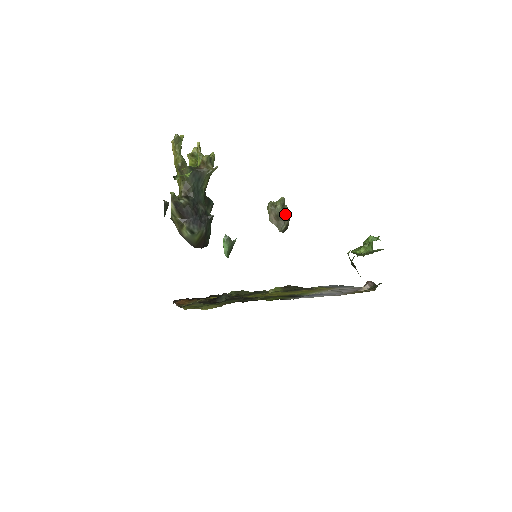
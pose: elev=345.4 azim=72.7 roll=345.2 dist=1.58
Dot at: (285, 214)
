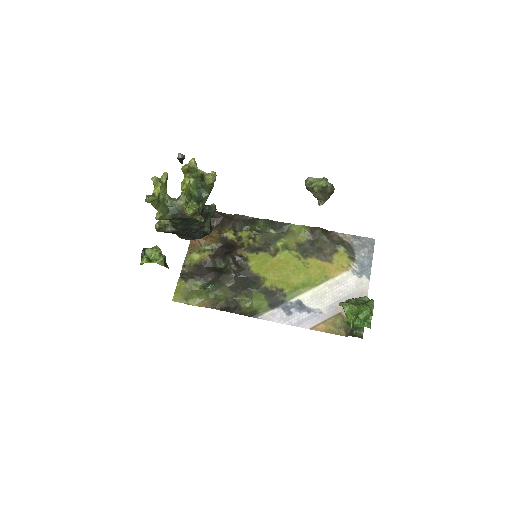
Dot at: (322, 198)
